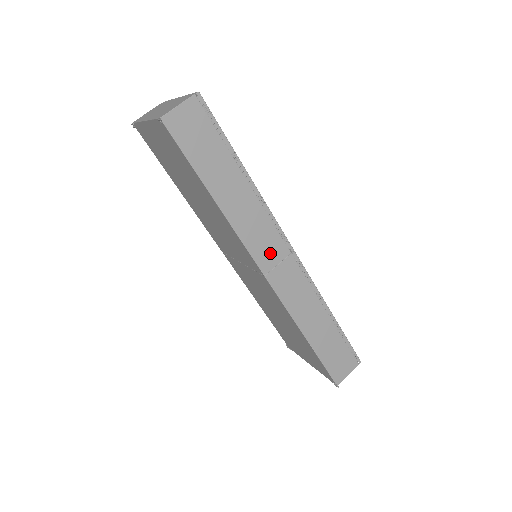
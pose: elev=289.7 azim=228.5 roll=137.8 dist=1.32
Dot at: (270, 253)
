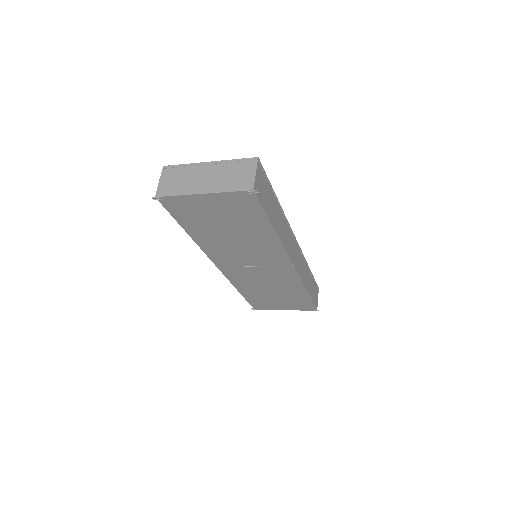
Dot at: (292, 249)
